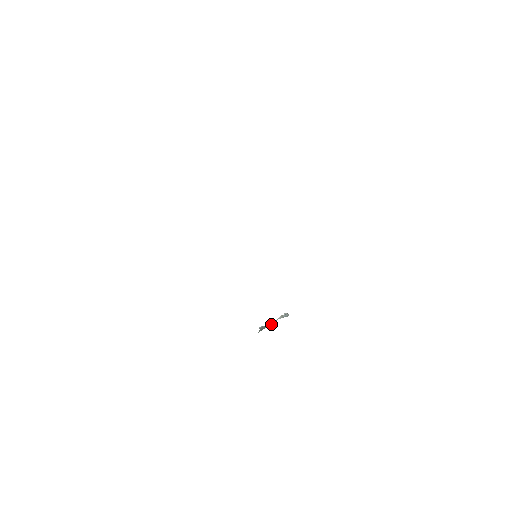
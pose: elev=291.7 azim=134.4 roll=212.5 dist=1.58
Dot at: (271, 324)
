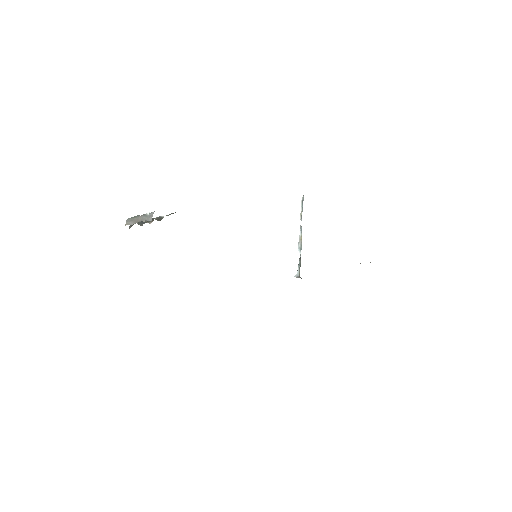
Dot at: (301, 246)
